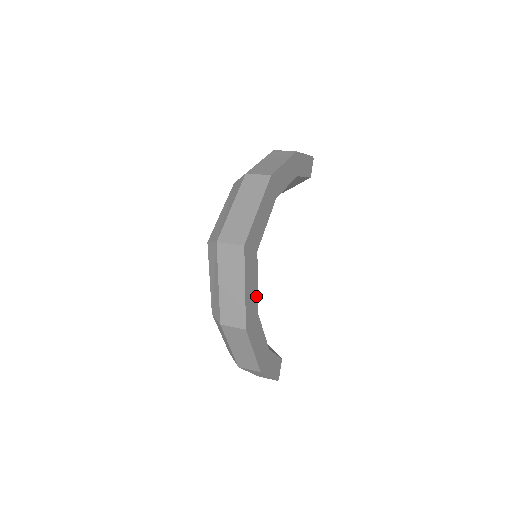
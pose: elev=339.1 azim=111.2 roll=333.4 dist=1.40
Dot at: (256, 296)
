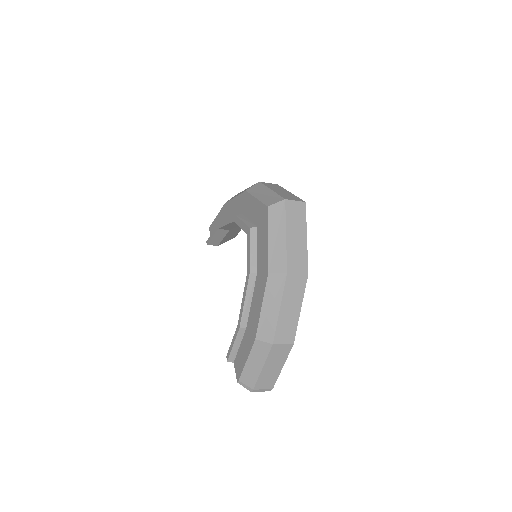
Dot at: occluded
